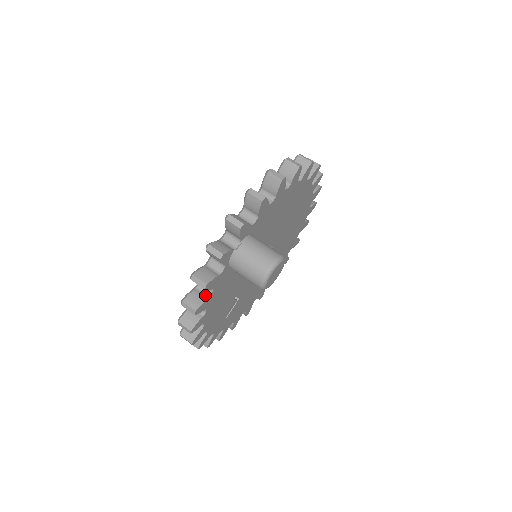
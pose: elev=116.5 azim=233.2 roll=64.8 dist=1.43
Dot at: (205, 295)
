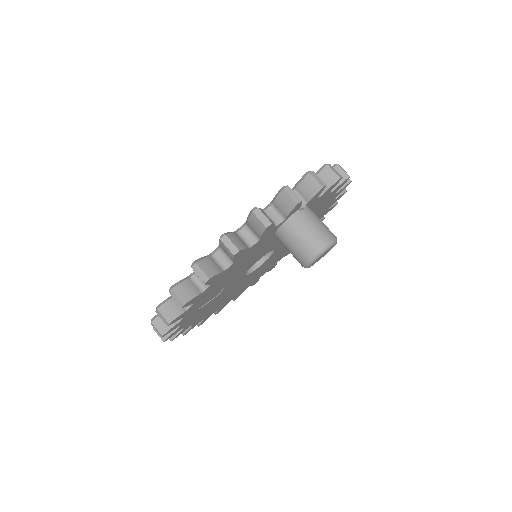
Dot at: (245, 244)
